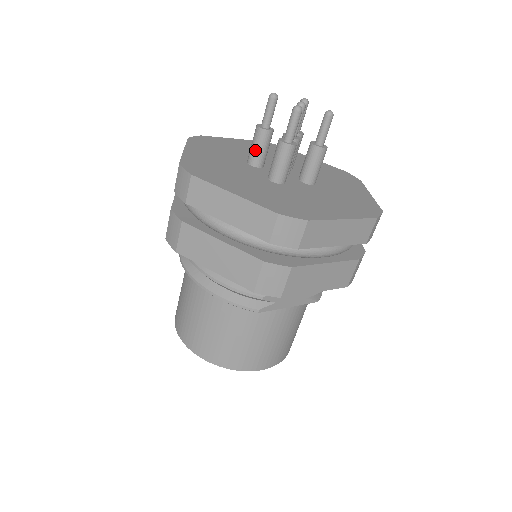
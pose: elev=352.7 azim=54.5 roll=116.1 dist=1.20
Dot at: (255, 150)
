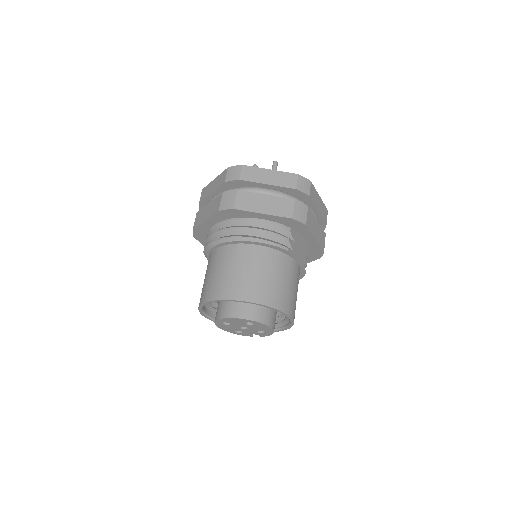
Dot at: occluded
